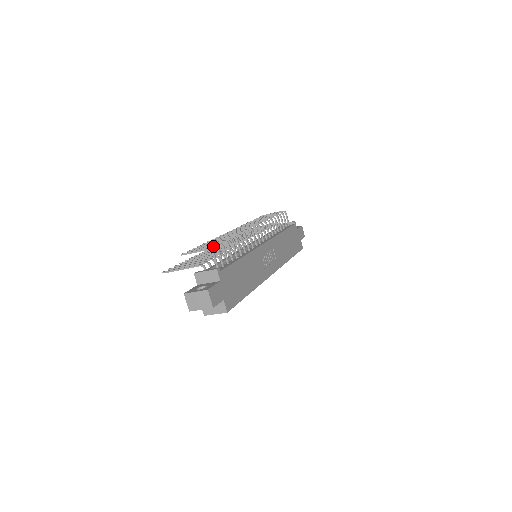
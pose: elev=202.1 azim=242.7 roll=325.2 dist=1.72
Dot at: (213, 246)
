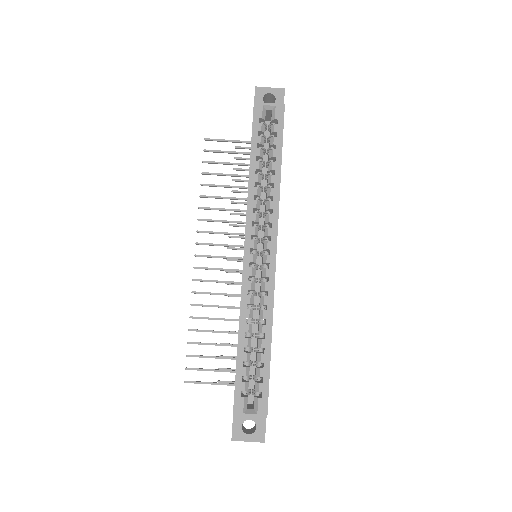
Dot at: occluded
